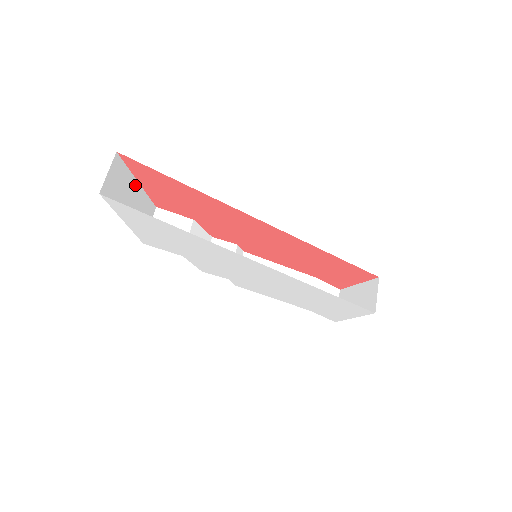
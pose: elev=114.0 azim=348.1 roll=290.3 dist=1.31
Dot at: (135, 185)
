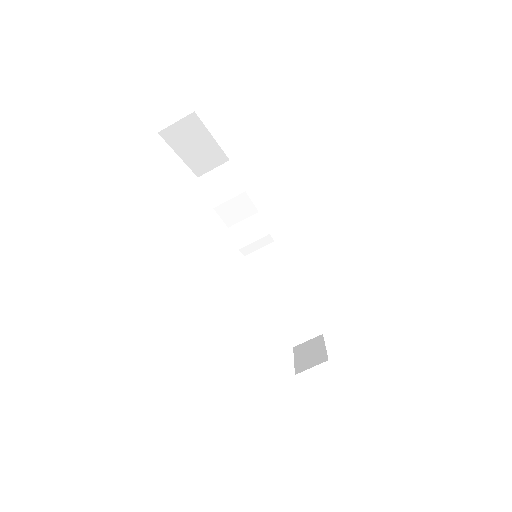
Dot at: (208, 139)
